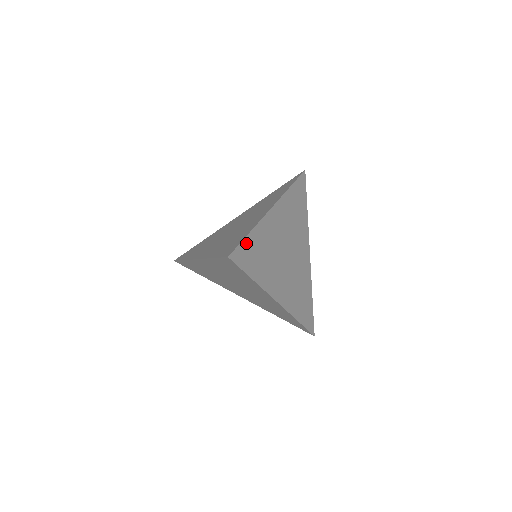
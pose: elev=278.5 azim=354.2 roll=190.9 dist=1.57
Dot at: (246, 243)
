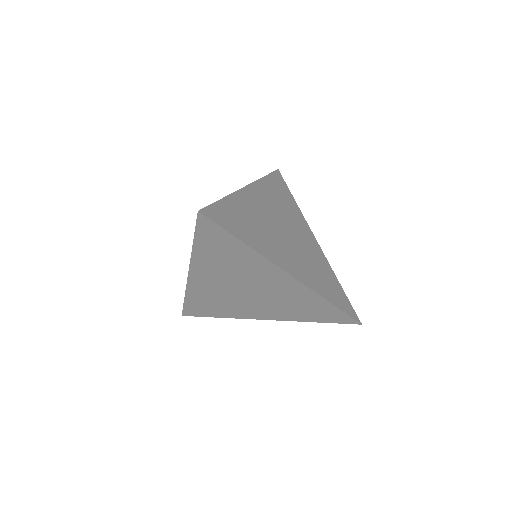
Dot at: (220, 206)
